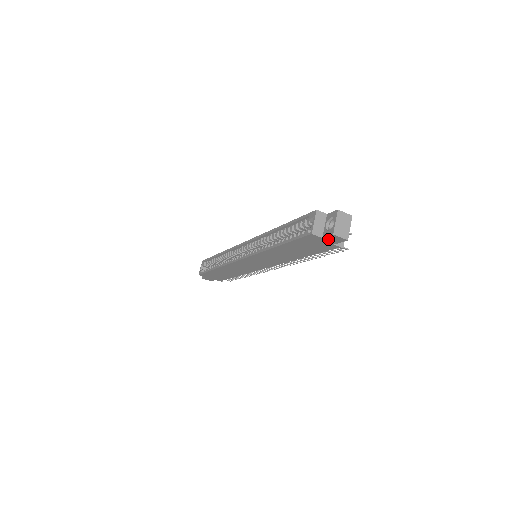
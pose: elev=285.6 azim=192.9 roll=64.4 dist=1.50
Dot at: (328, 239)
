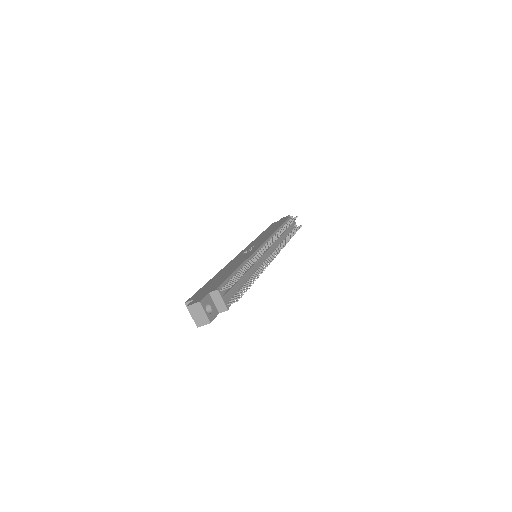
Dot at: occluded
